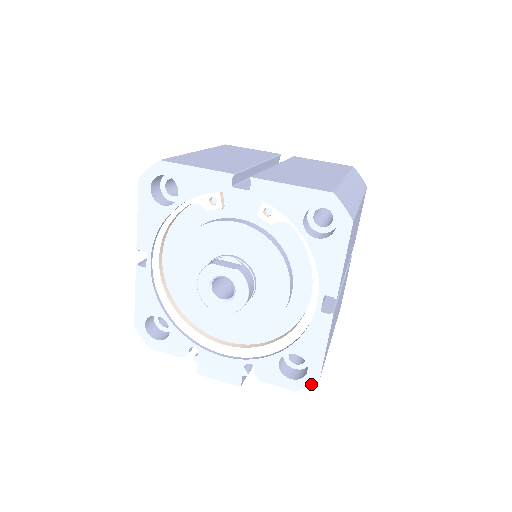
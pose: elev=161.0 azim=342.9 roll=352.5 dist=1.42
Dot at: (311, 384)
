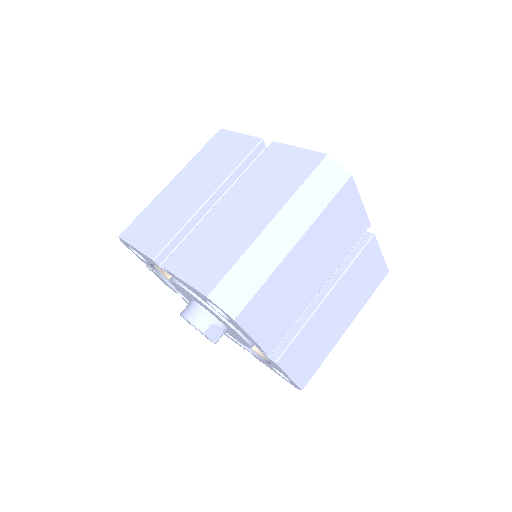
Dot at: occluded
